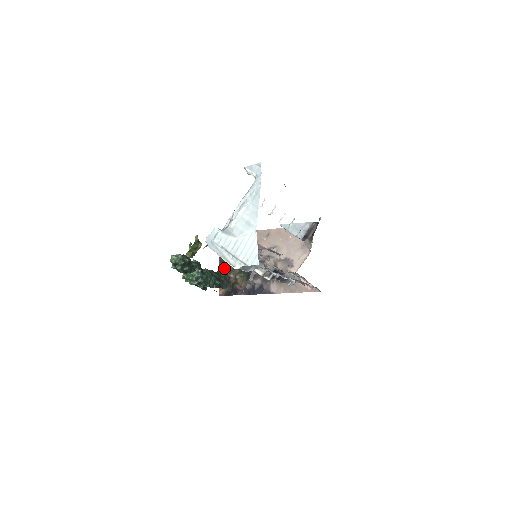
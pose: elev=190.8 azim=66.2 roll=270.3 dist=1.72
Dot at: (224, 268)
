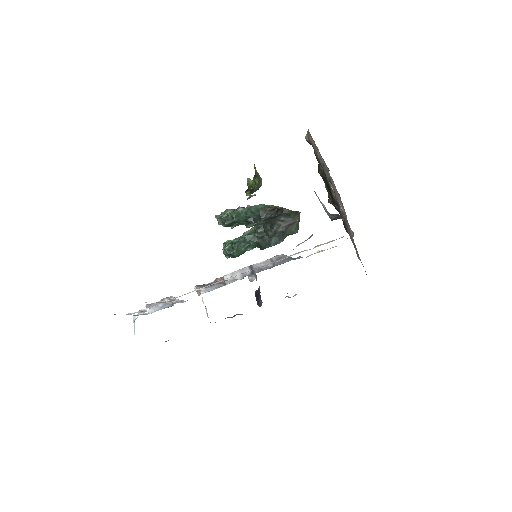
Dot at: (321, 173)
